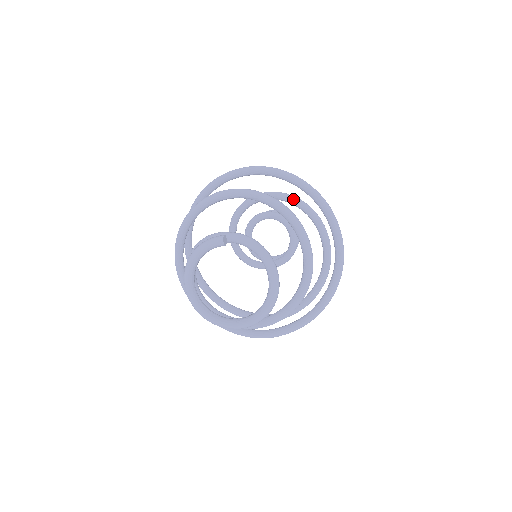
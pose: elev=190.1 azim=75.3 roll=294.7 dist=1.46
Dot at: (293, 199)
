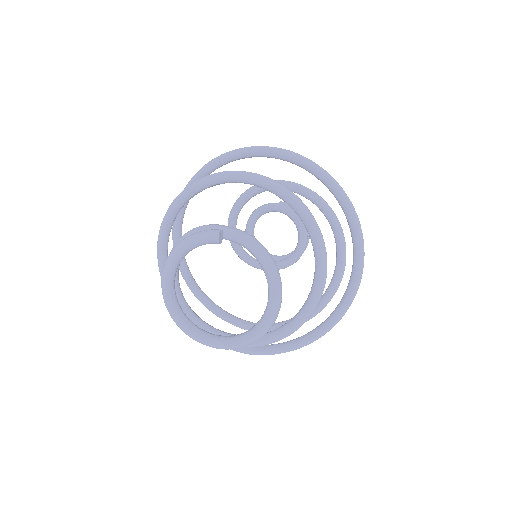
Dot at: (311, 194)
